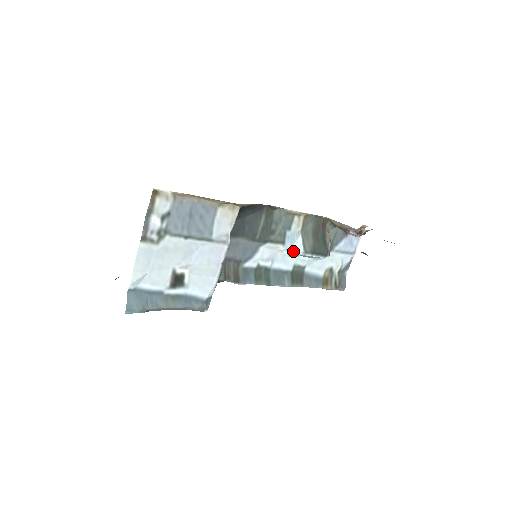
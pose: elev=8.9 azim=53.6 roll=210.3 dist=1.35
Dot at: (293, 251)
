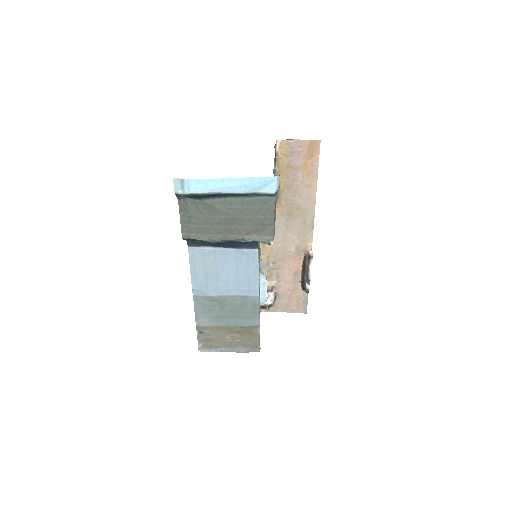
Dot at: (262, 276)
